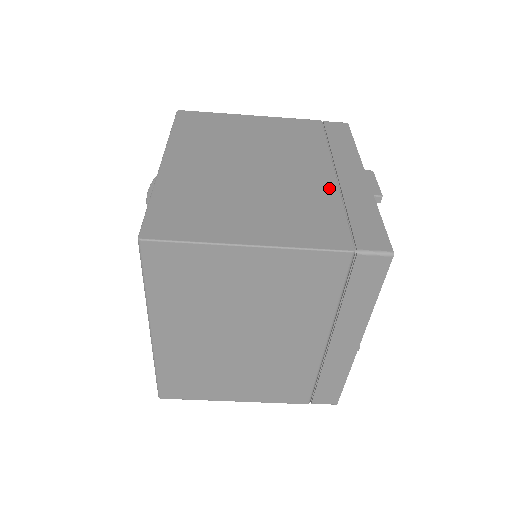
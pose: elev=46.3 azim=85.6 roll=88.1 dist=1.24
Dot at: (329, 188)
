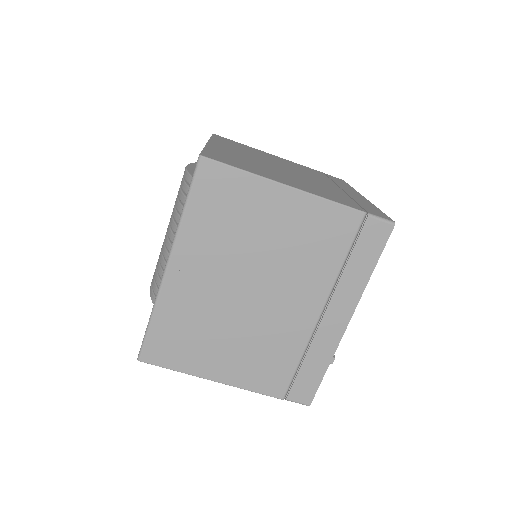
Dot at: (339, 191)
